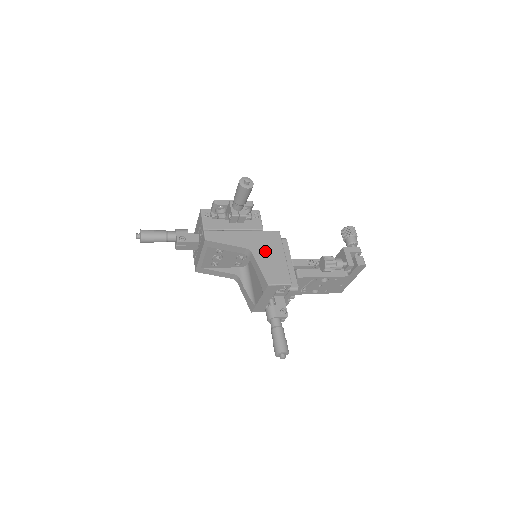
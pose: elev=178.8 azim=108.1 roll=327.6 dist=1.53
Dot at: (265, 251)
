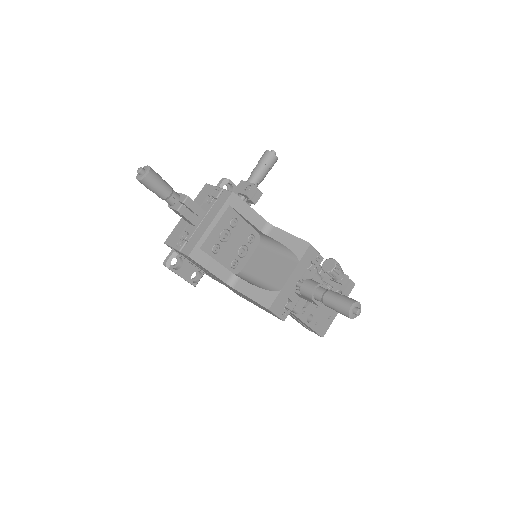
Dot at: occluded
